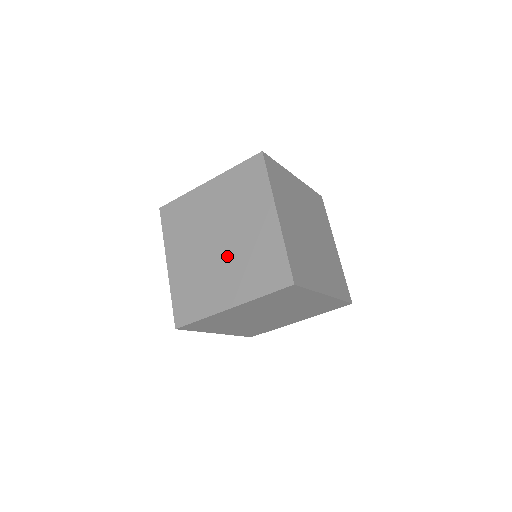
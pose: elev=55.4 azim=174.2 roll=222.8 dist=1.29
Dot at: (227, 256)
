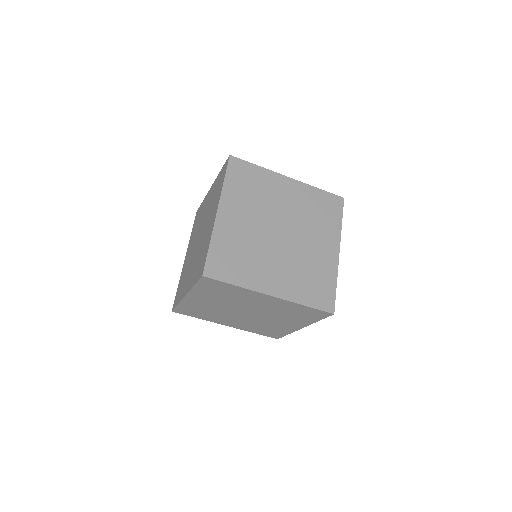
Dot at: (285, 251)
